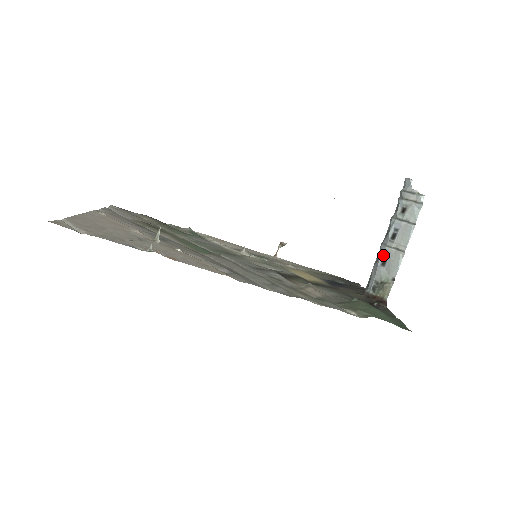
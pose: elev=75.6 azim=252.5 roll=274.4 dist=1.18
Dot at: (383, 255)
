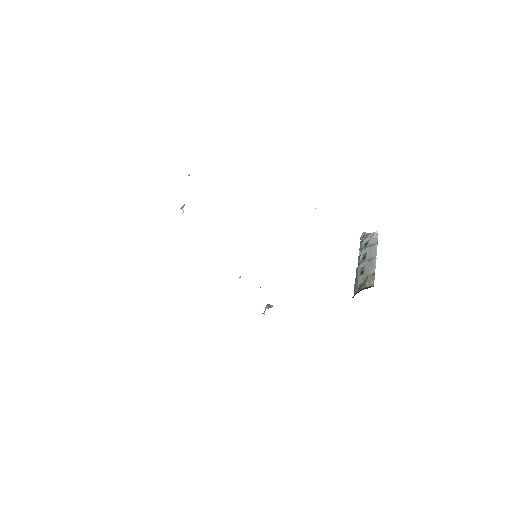
Dot at: (360, 270)
